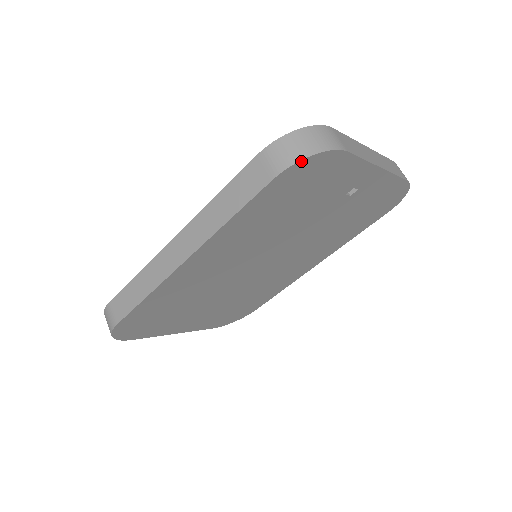
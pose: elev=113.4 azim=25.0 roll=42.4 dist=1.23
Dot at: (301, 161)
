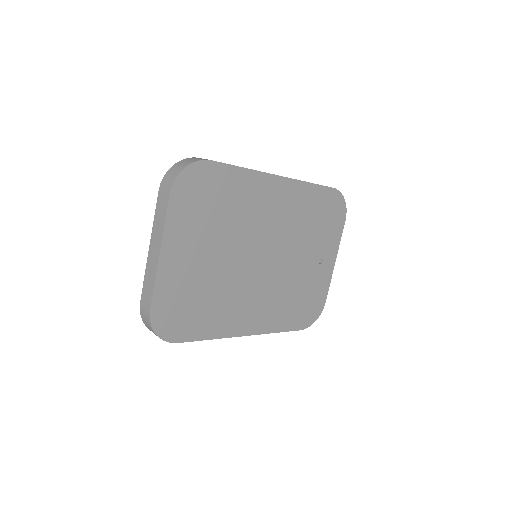
Dot at: (342, 196)
